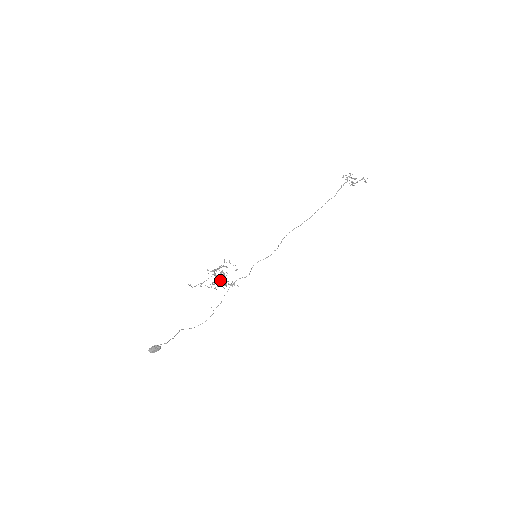
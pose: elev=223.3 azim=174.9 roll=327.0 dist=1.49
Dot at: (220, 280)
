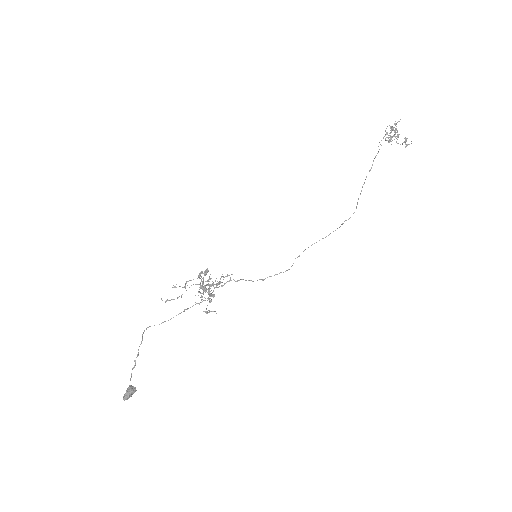
Dot at: (209, 294)
